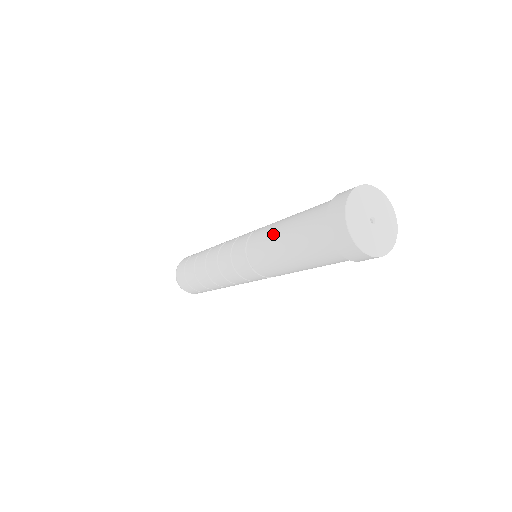
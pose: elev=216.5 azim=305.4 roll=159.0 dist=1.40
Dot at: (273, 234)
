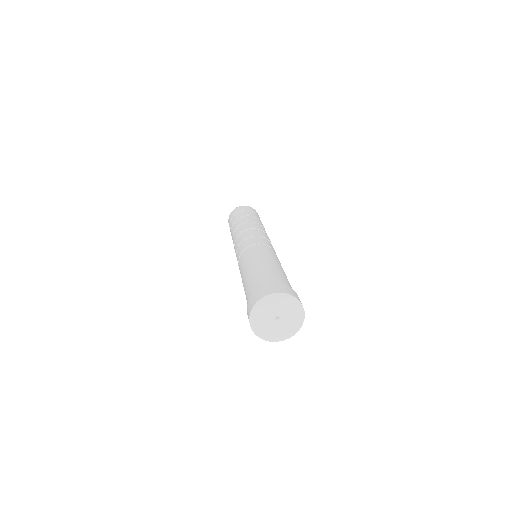
Dot at: (242, 275)
